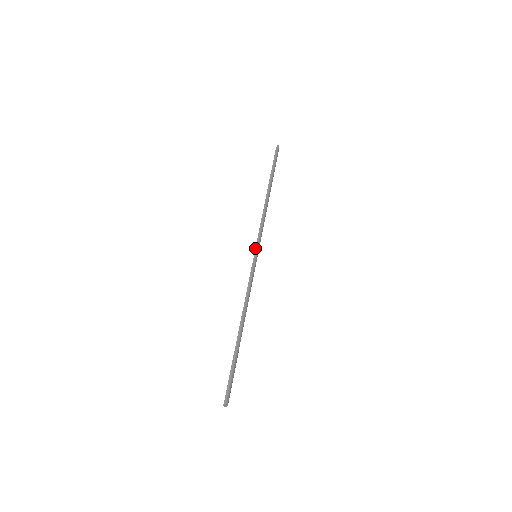
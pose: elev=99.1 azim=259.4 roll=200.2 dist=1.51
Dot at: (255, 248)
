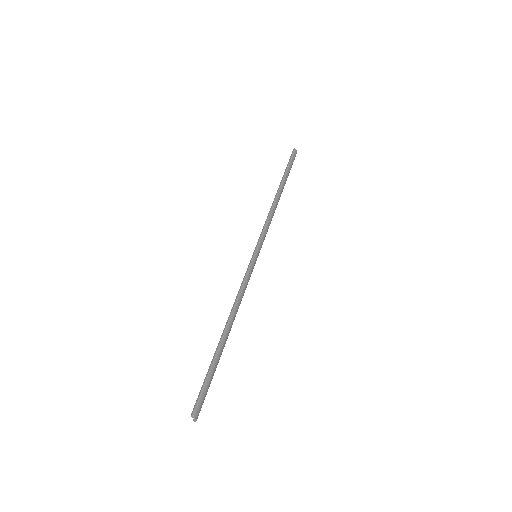
Dot at: occluded
